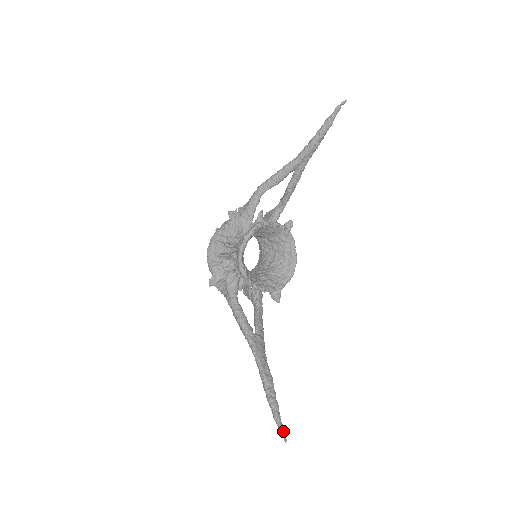
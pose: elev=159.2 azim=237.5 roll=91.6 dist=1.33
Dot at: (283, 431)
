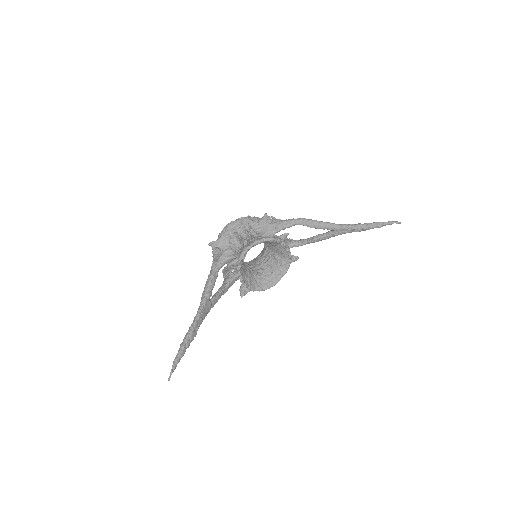
Dot at: occluded
